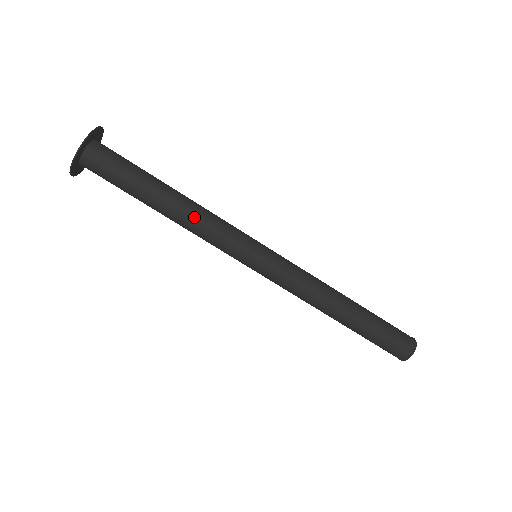
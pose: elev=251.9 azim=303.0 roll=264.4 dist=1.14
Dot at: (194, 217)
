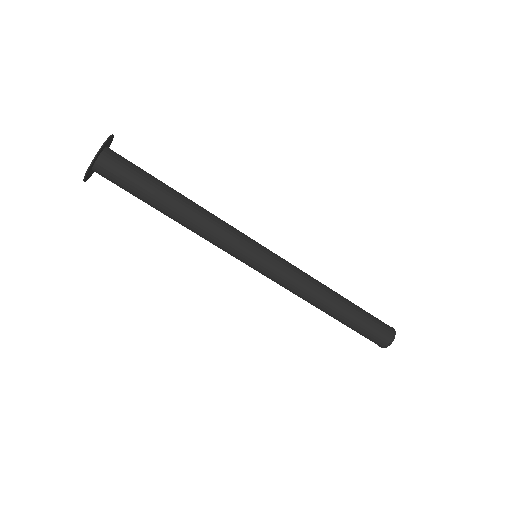
Dot at: (194, 231)
